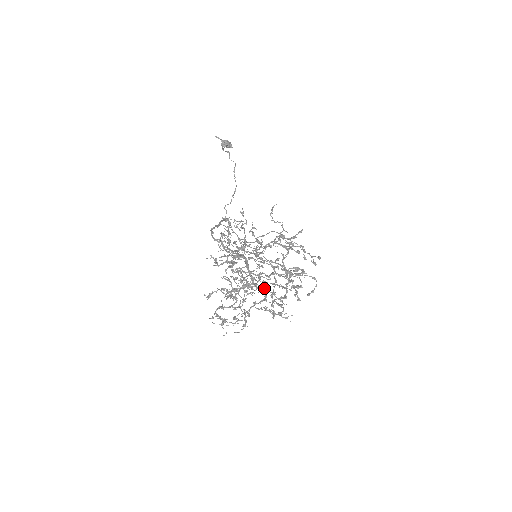
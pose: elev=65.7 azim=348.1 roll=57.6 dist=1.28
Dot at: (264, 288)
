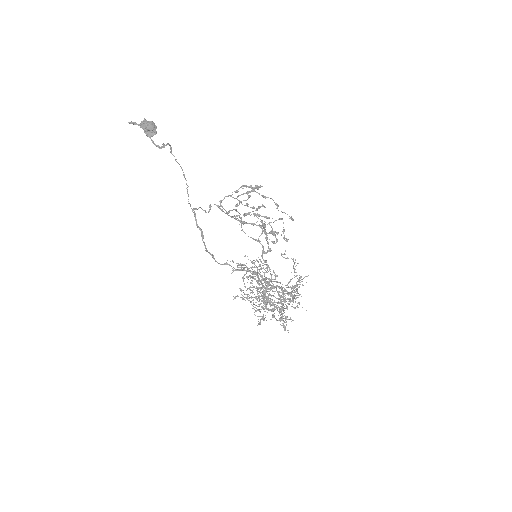
Dot at: (291, 300)
